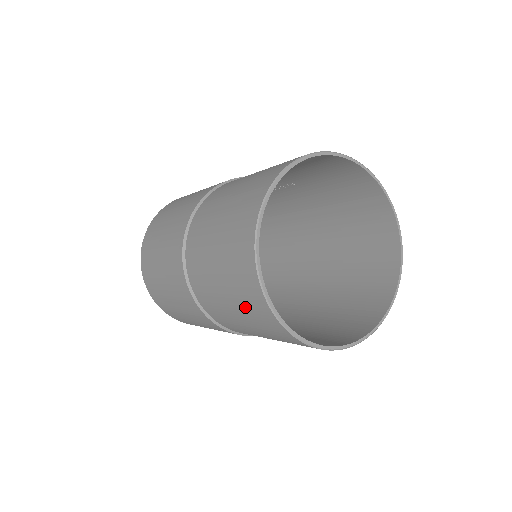
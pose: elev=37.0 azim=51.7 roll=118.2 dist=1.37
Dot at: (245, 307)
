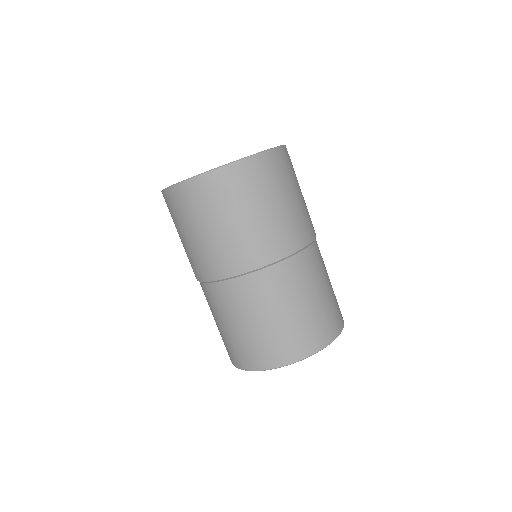
Dot at: (230, 344)
